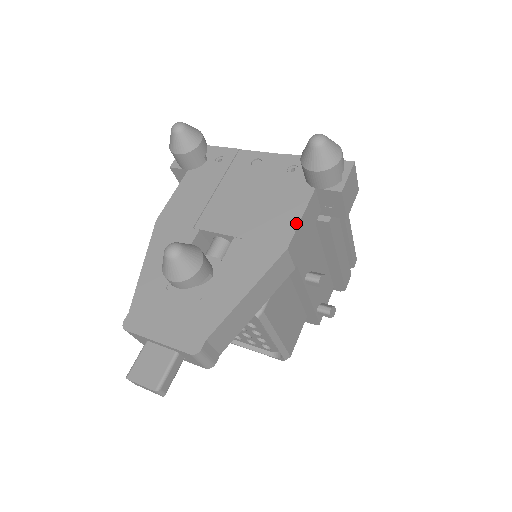
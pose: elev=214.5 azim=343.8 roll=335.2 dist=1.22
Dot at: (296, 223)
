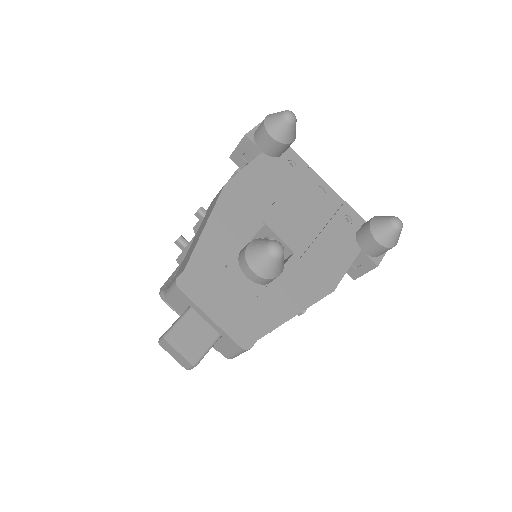
Dot at: (344, 272)
